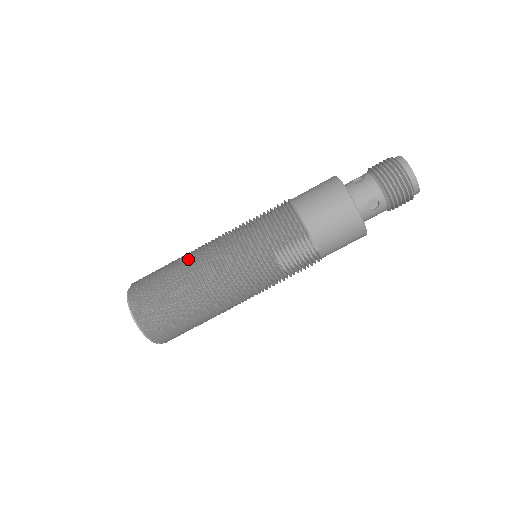
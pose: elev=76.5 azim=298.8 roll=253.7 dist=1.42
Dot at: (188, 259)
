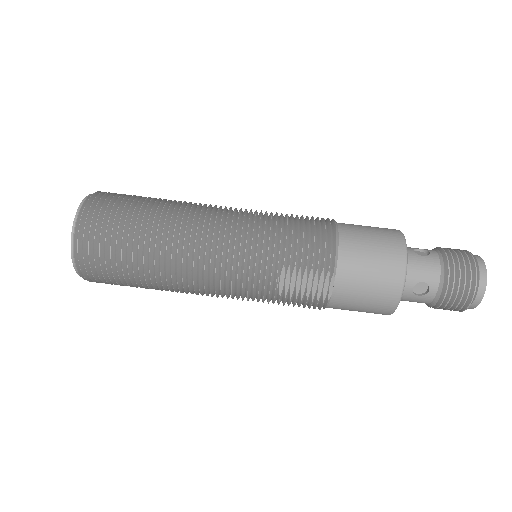
Dot at: (181, 208)
